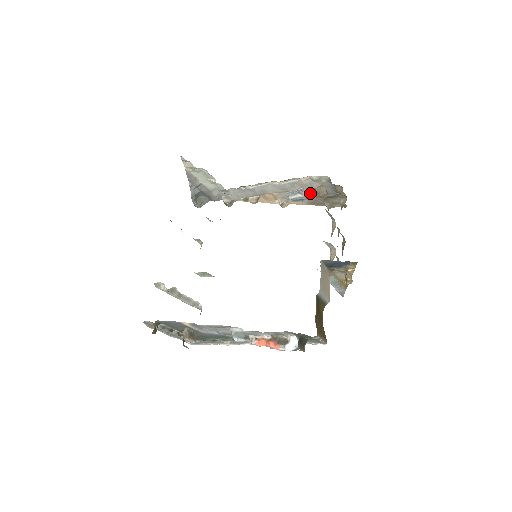
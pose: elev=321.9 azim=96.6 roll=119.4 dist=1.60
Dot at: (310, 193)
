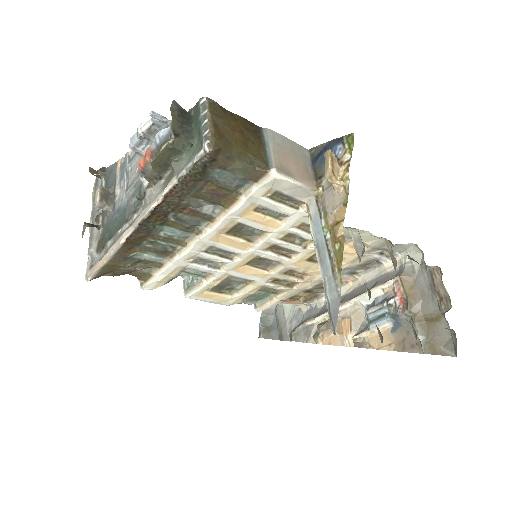
Dot at: (395, 296)
